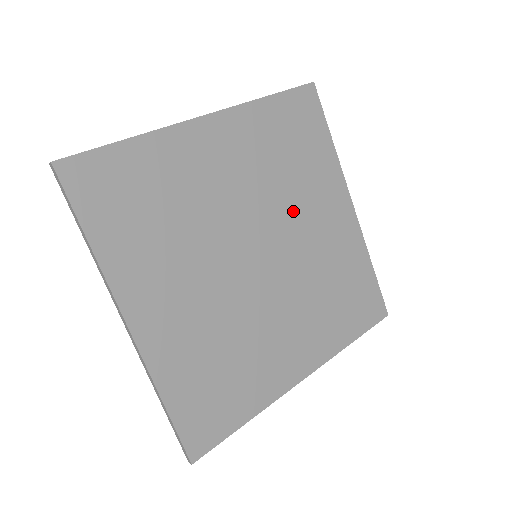
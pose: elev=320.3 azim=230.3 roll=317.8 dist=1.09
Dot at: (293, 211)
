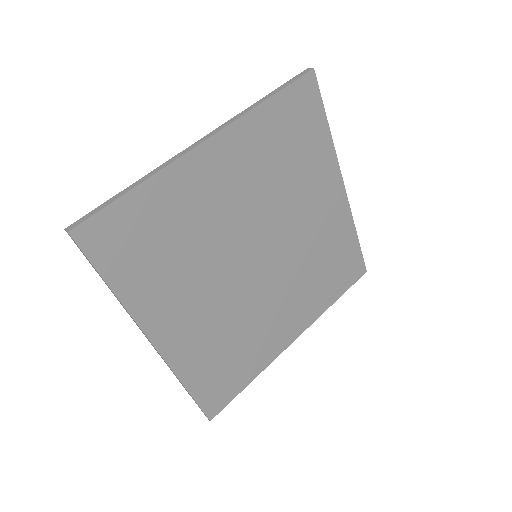
Dot at: (289, 208)
